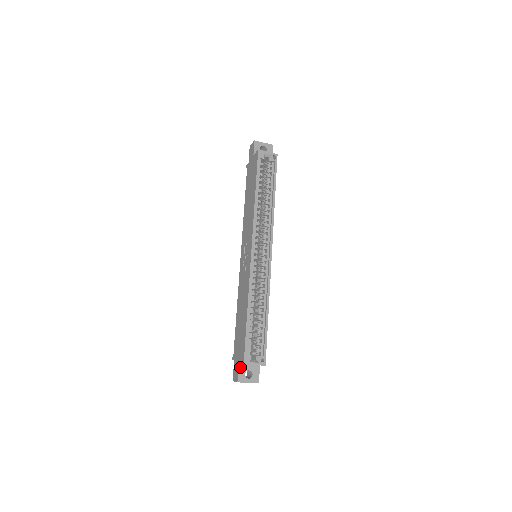
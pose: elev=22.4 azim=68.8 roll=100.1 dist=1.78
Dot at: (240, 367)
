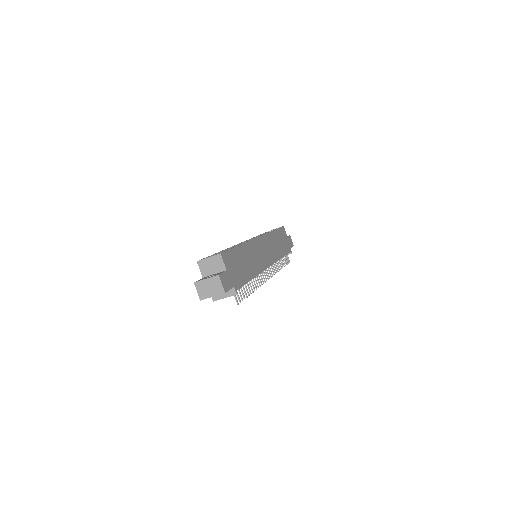
Dot at: occluded
